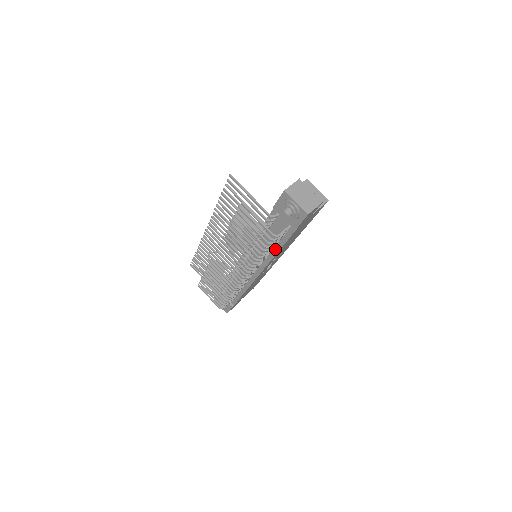
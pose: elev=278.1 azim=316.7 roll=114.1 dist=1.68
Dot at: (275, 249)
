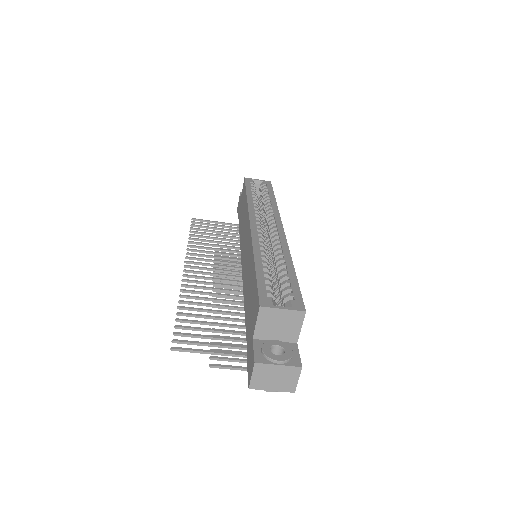
Dot at: occluded
